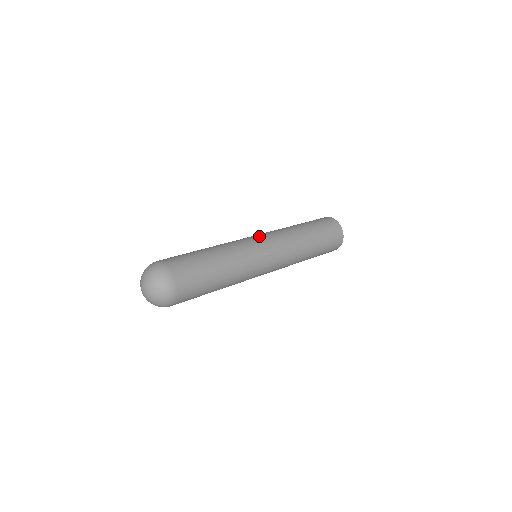
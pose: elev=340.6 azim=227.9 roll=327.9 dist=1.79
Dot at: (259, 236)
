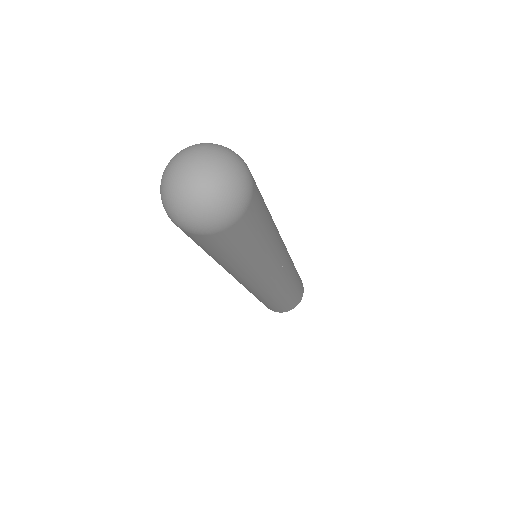
Dot at: occluded
